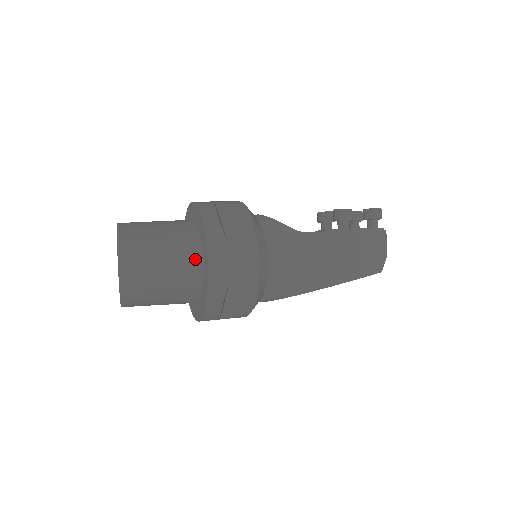
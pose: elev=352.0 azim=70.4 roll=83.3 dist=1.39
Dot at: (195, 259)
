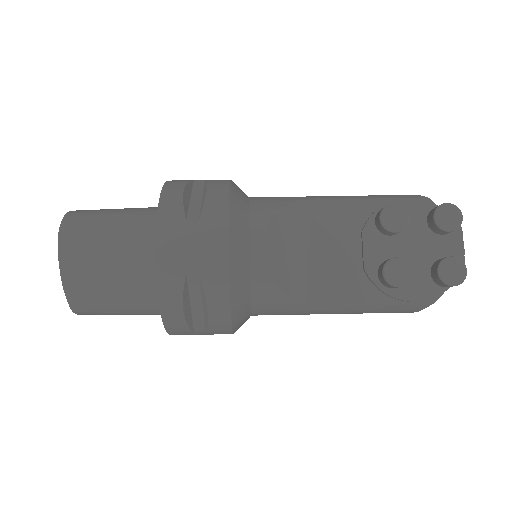
Dot at: occluded
